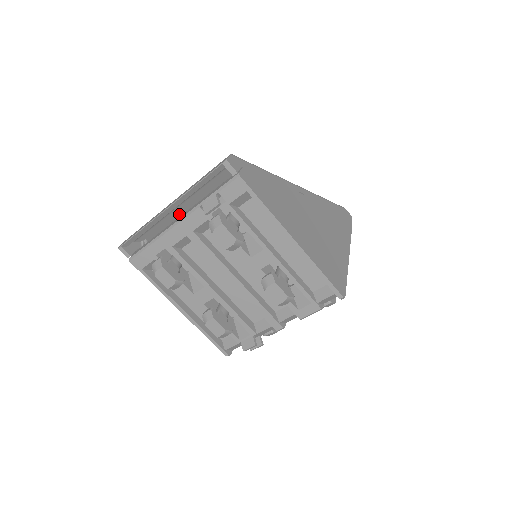
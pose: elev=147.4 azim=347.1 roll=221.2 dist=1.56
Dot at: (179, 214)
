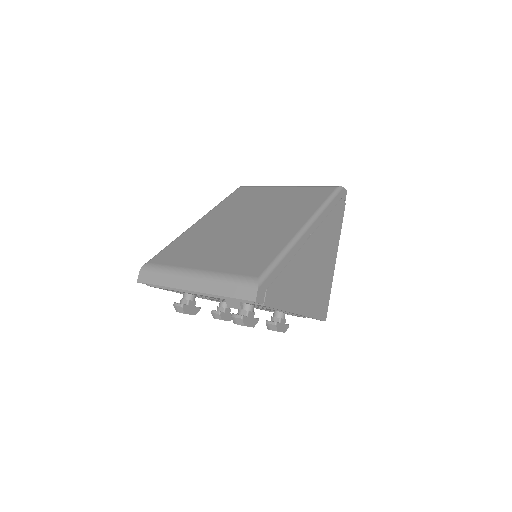
Dot at: occluded
